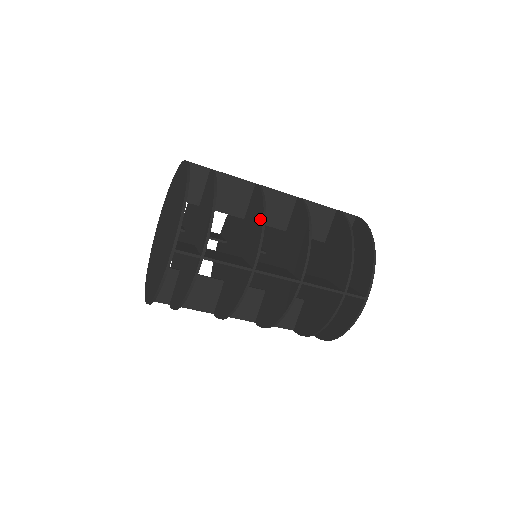
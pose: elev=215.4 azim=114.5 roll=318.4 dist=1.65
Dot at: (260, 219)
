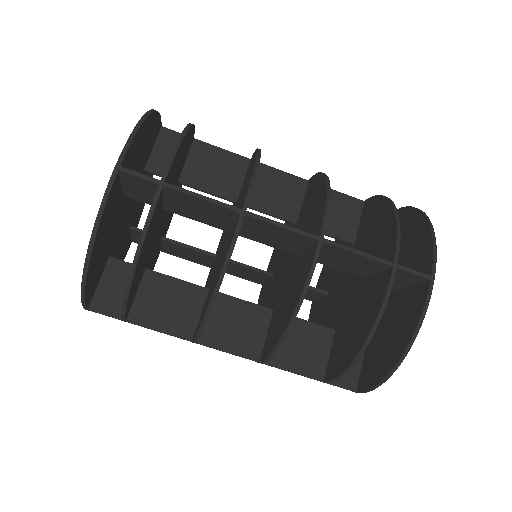
Dot at: (253, 163)
